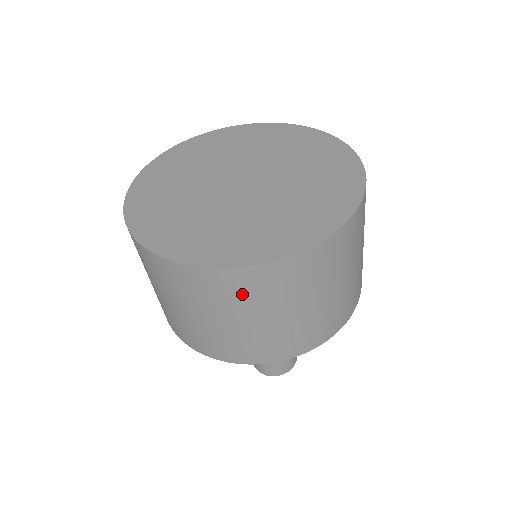
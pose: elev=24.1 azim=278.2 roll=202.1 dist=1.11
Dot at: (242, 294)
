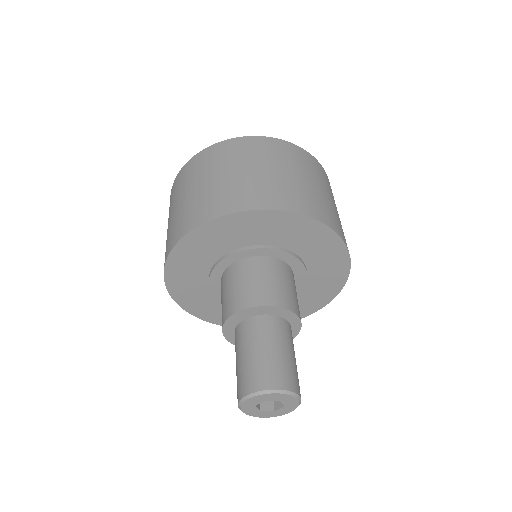
Dot at: (222, 156)
